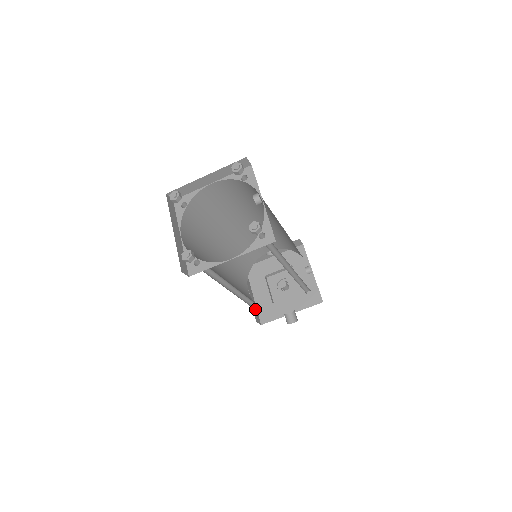
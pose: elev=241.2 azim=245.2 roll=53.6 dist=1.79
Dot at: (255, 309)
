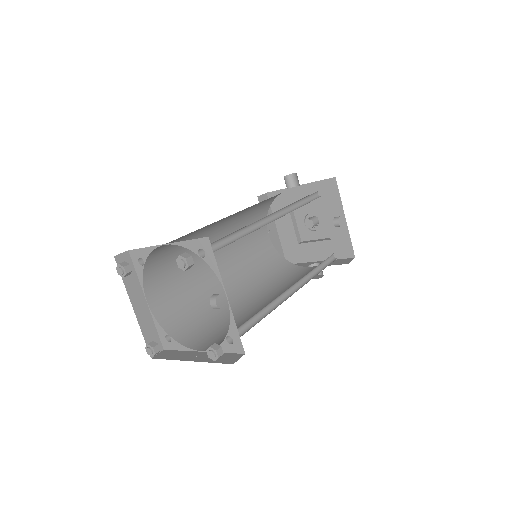
Dot at: occluded
